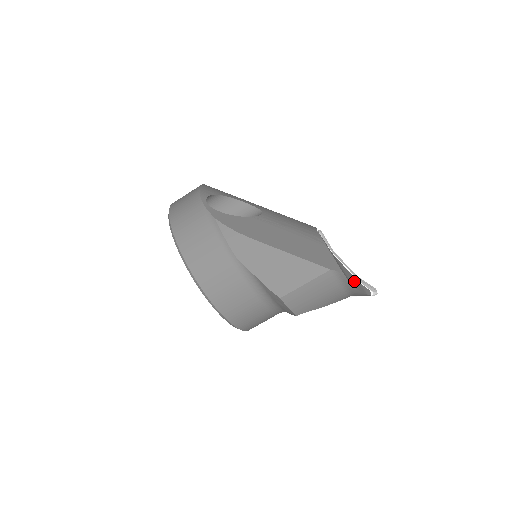
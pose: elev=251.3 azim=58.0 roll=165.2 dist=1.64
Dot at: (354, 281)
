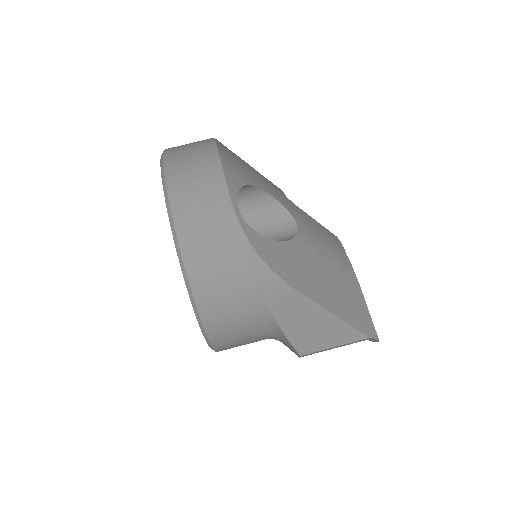
Dot at: occluded
